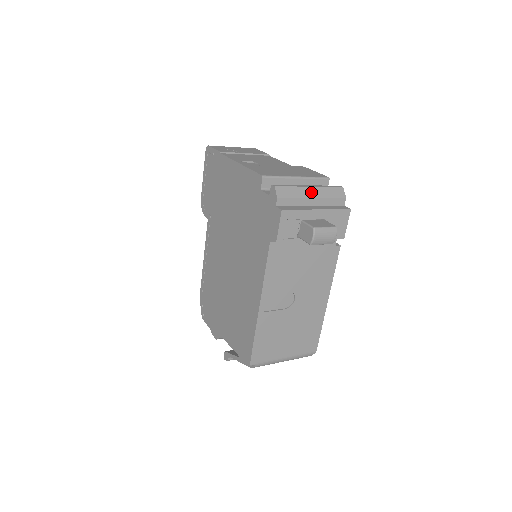
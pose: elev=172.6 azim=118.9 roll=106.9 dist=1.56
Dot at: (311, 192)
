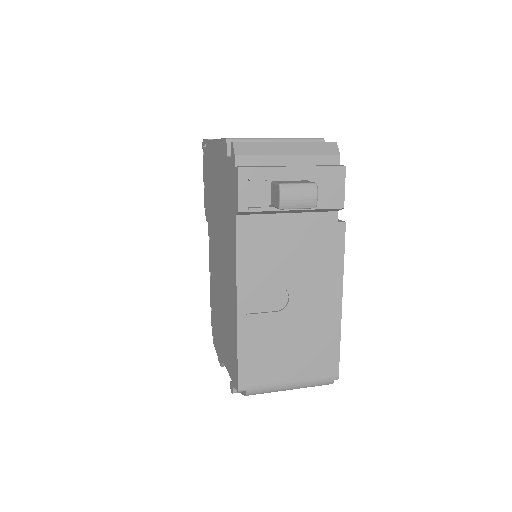
Dot at: (286, 148)
